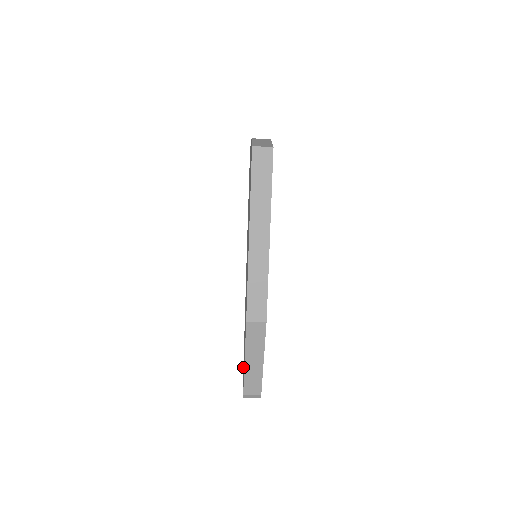
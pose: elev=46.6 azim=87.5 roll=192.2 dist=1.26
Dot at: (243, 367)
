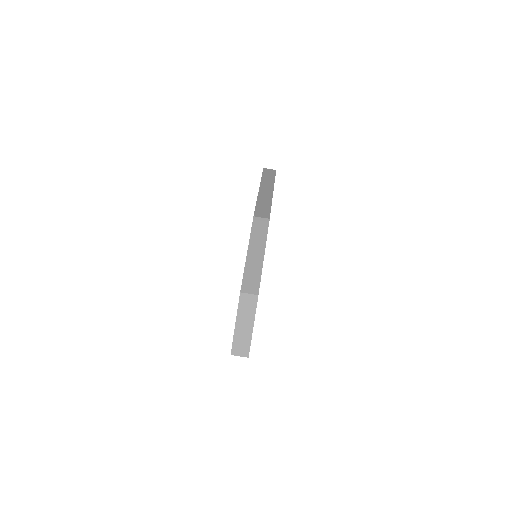
Dot at: occluded
